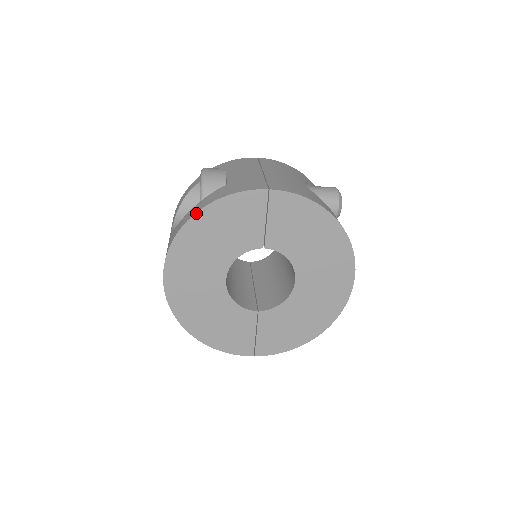
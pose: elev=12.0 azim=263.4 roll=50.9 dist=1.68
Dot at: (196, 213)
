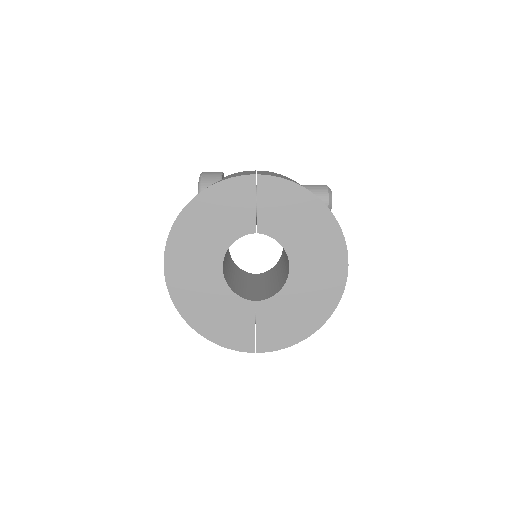
Dot at: (192, 200)
